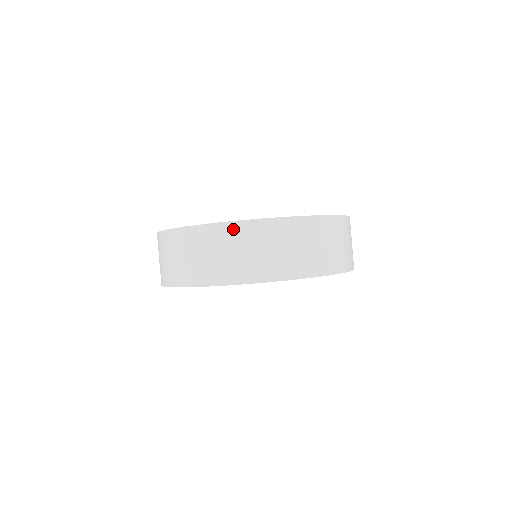
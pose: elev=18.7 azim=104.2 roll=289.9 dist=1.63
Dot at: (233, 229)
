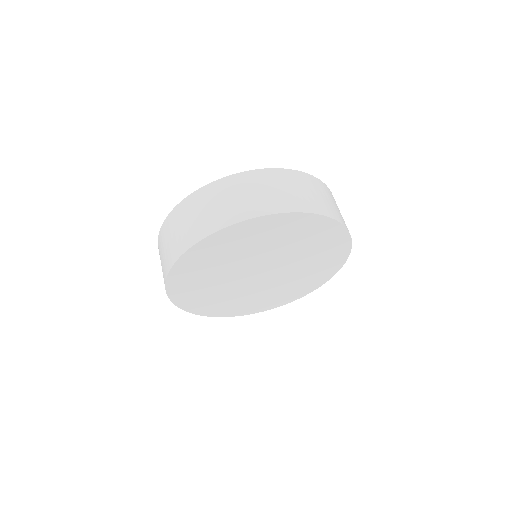
Dot at: (321, 184)
